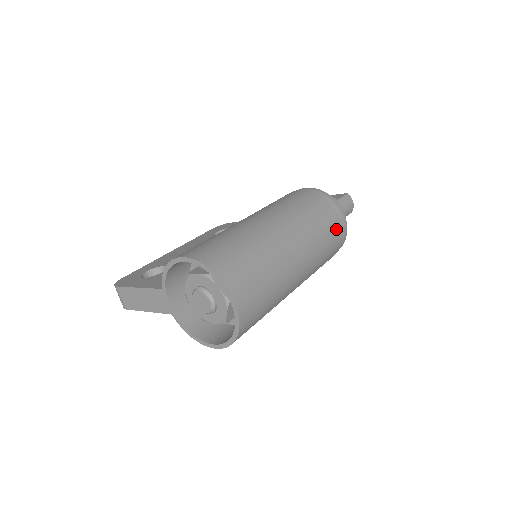
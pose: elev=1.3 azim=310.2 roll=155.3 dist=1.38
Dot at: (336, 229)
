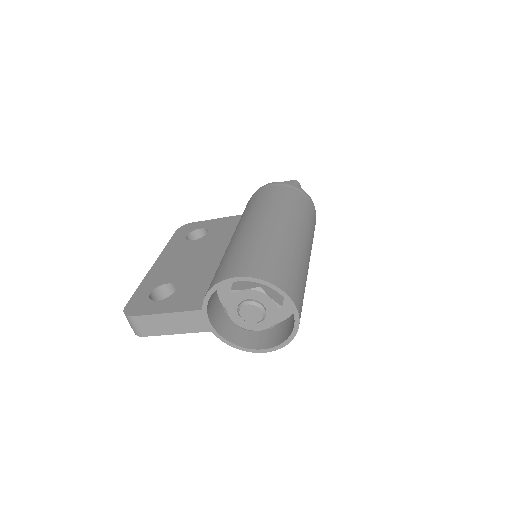
Dot at: (314, 218)
